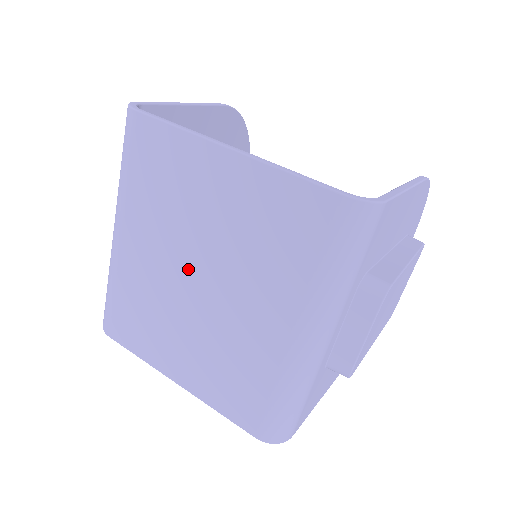
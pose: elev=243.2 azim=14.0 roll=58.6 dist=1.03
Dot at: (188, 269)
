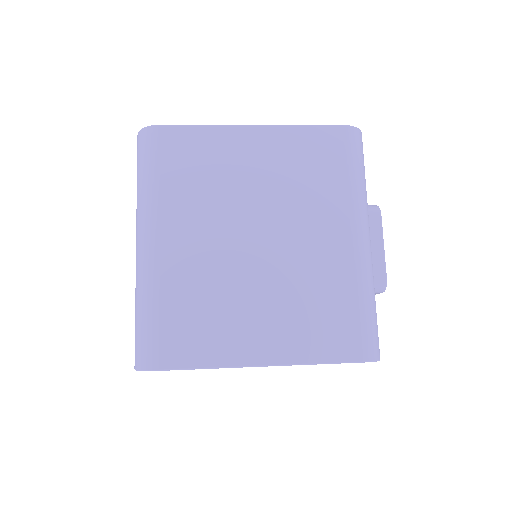
Dot at: (243, 234)
